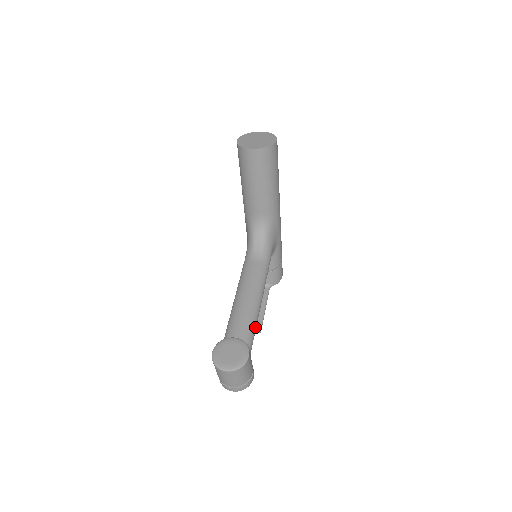
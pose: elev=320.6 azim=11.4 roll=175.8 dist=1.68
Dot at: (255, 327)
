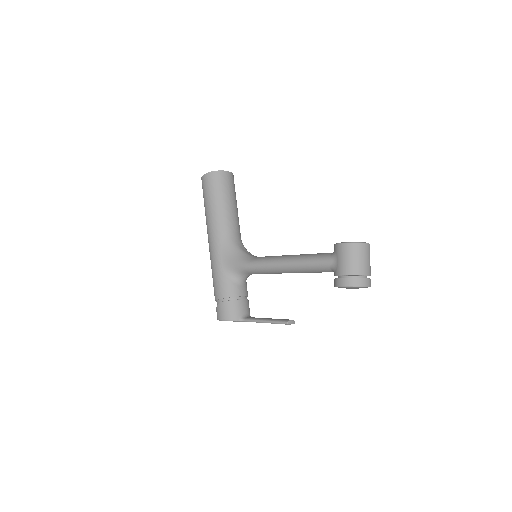
Dot at: occluded
